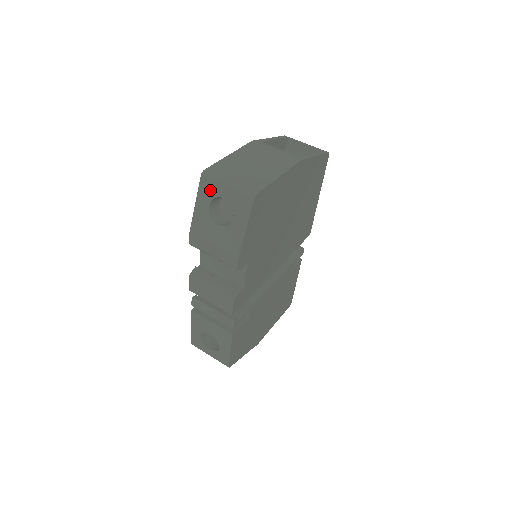
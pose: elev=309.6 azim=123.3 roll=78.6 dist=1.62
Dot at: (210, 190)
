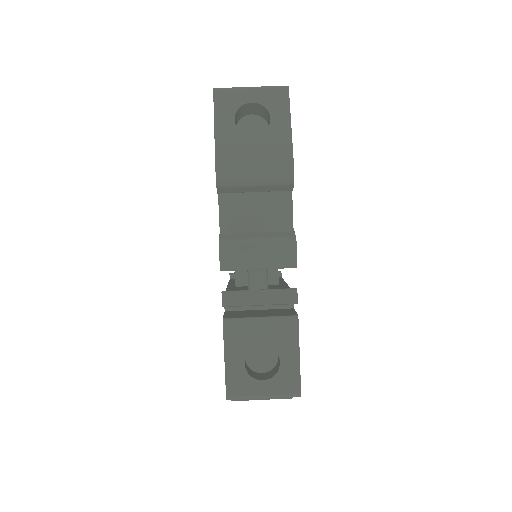
Dot at: (230, 102)
